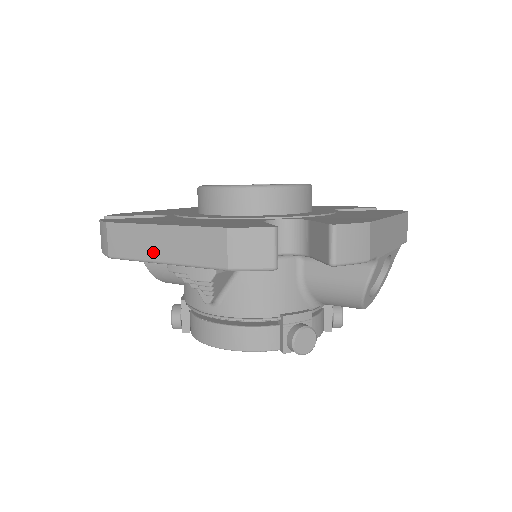
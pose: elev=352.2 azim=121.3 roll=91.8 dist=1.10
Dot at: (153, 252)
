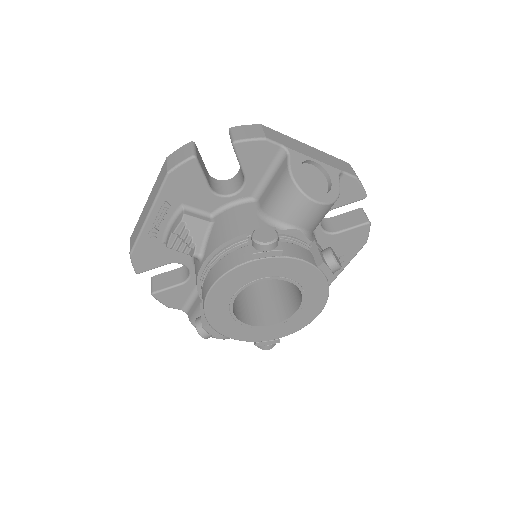
Dot at: (144, 218)
